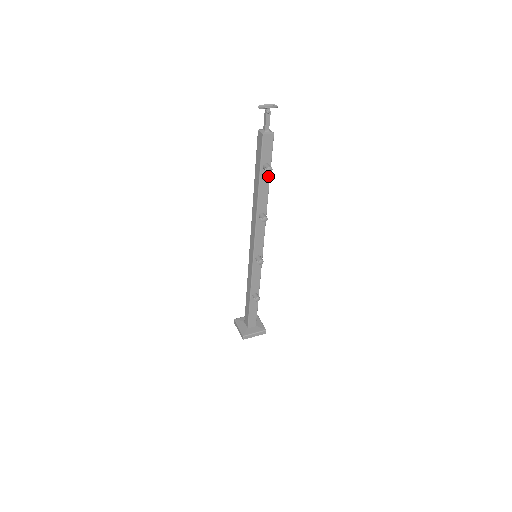
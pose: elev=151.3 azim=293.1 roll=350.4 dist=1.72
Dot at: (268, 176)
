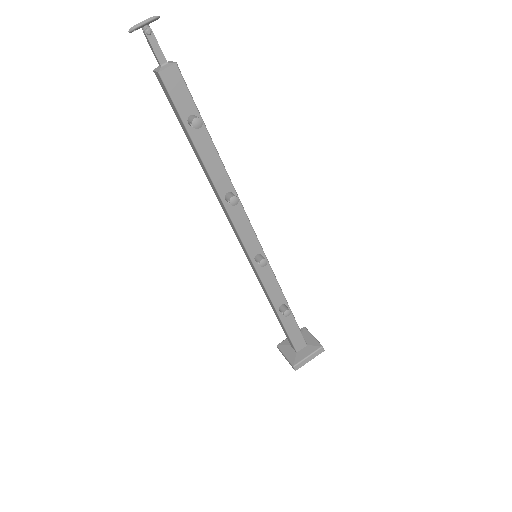
Dot at: (205, 135)
